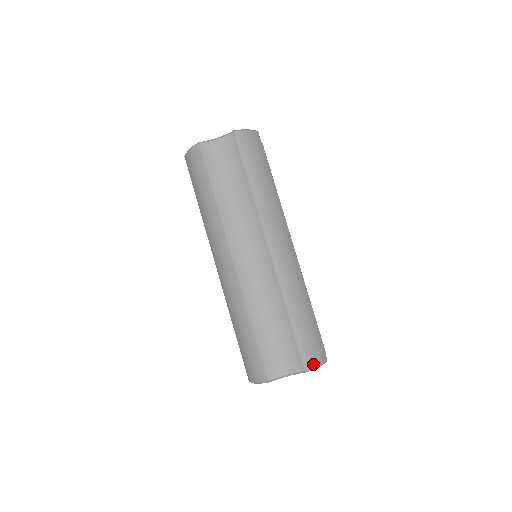
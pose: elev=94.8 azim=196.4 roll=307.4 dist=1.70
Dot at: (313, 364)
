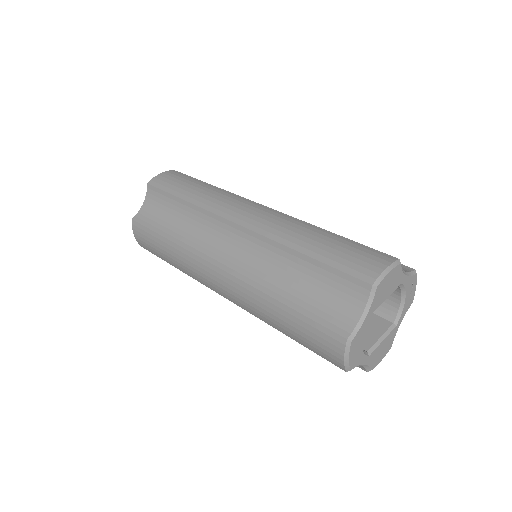
Dot at: (377, 272)
